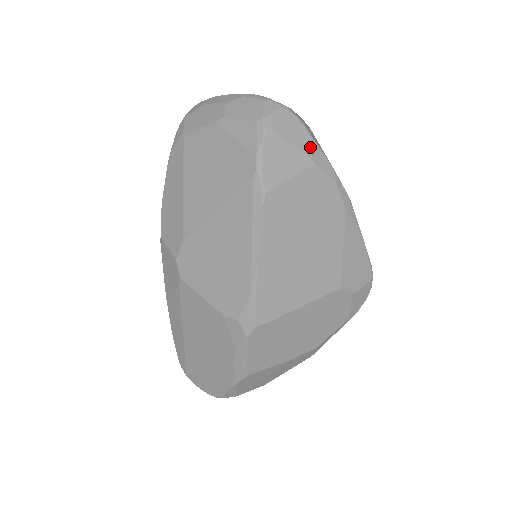
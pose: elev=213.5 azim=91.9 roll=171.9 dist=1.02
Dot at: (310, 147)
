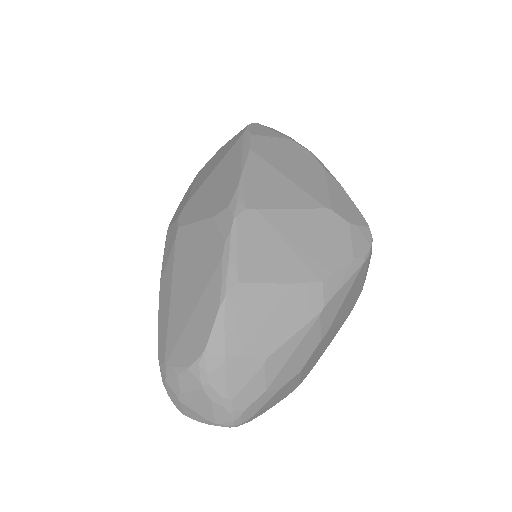
Dot at: (287, 136)
